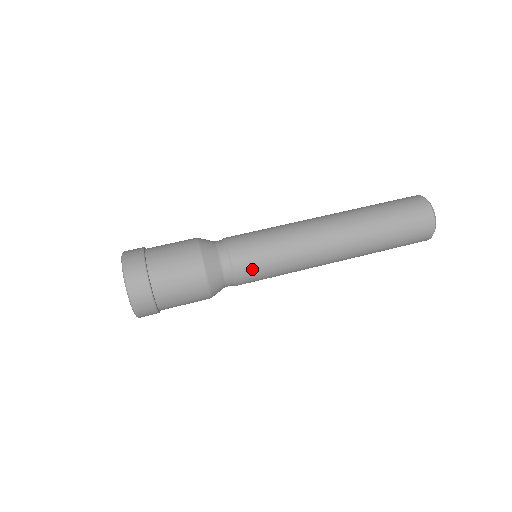
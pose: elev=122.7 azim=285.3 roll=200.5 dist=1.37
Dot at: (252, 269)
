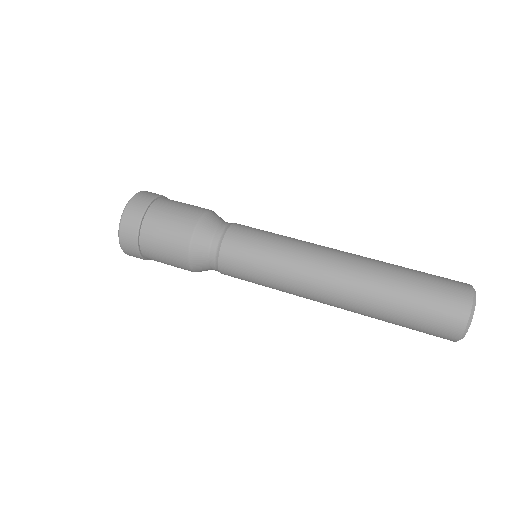
Dot at: (238, 259)
